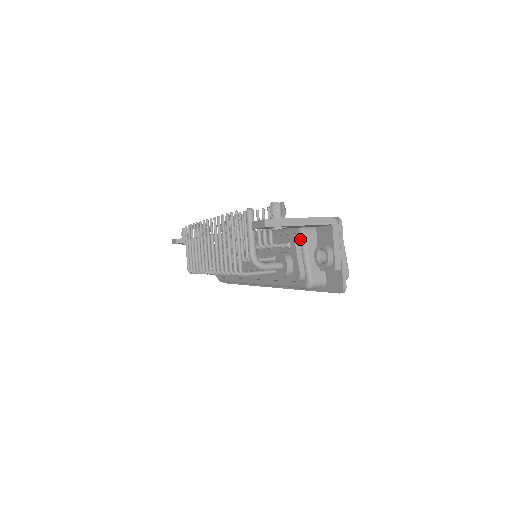
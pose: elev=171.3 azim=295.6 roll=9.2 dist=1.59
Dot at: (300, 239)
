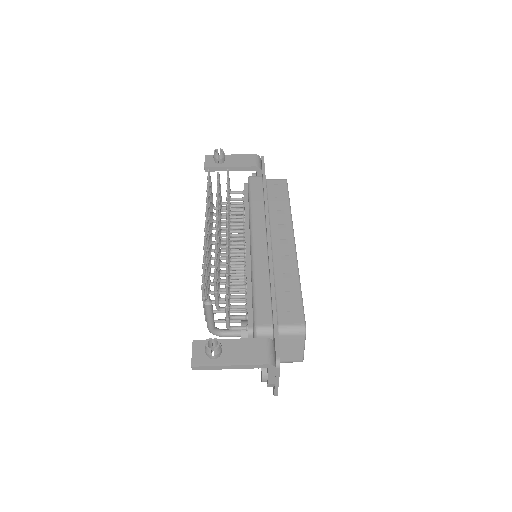
Dot at: occluded
